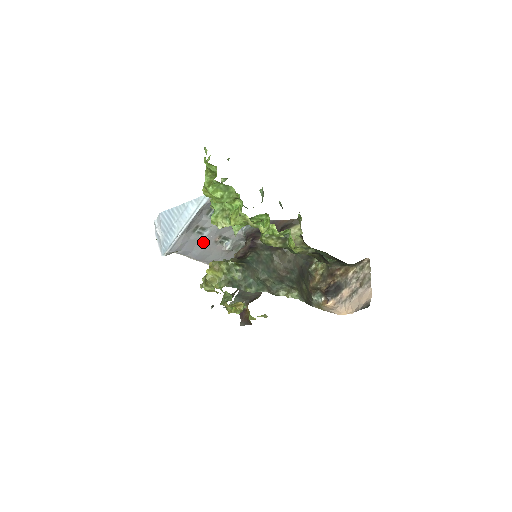
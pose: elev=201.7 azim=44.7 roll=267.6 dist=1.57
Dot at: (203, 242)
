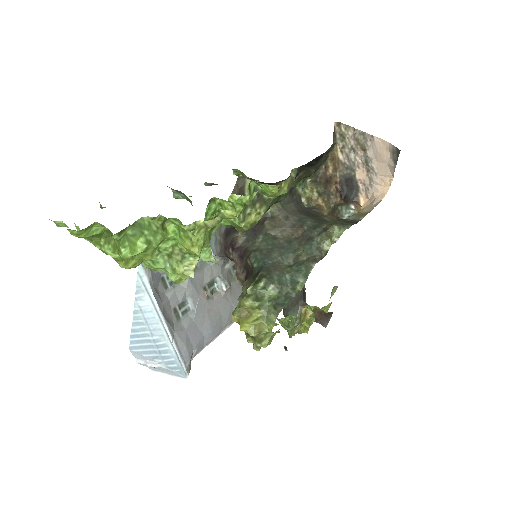
Dot at: (199, 315)
